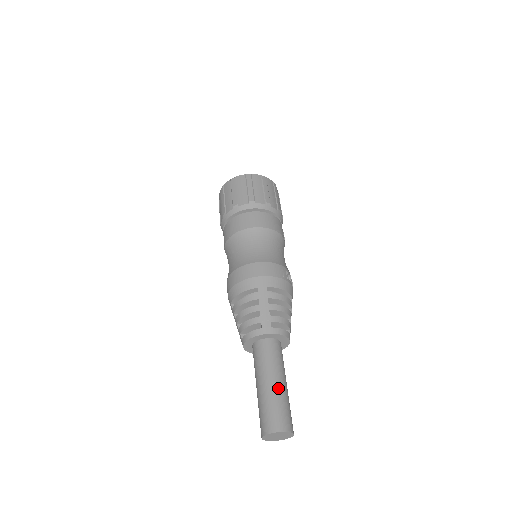
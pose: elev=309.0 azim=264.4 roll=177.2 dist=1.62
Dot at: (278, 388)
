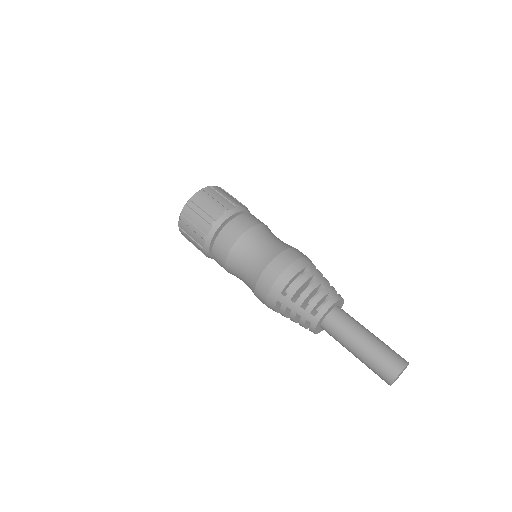
Dot at: (376, 337)
